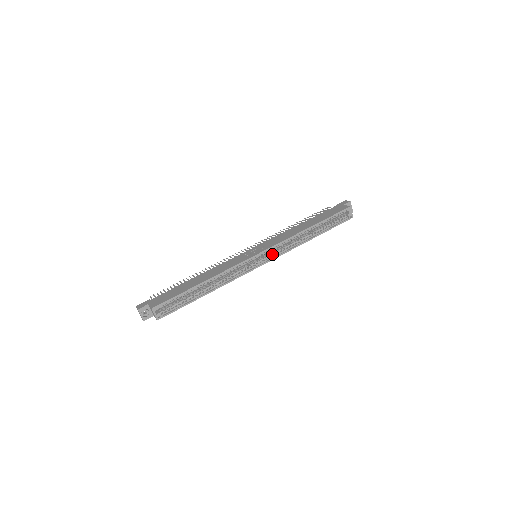
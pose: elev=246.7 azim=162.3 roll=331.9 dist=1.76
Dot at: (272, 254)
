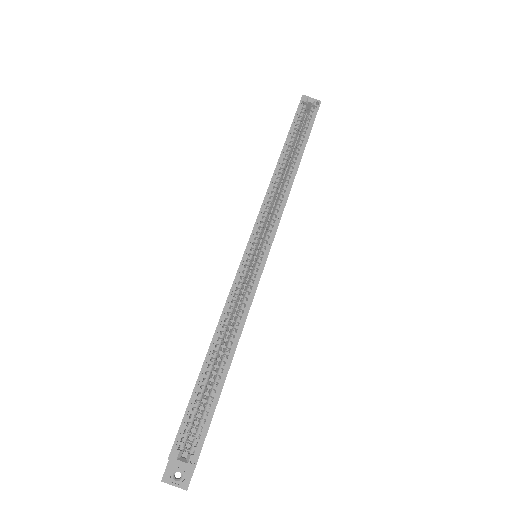
Dot at: (268, 231)
